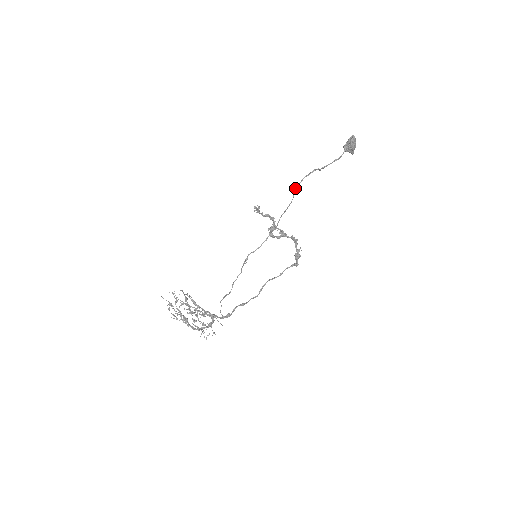
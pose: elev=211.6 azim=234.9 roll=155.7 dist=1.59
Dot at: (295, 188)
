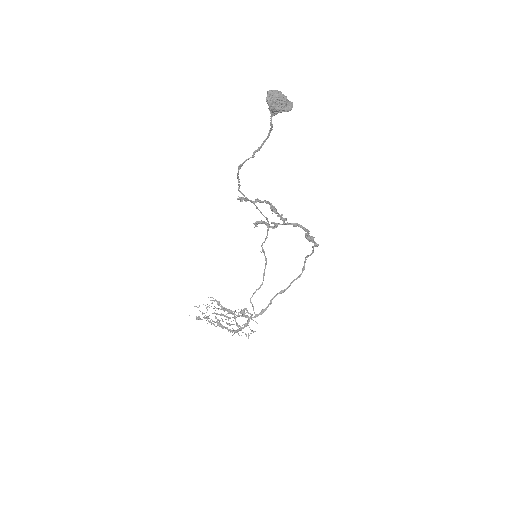
Dot at: (239, 188)
